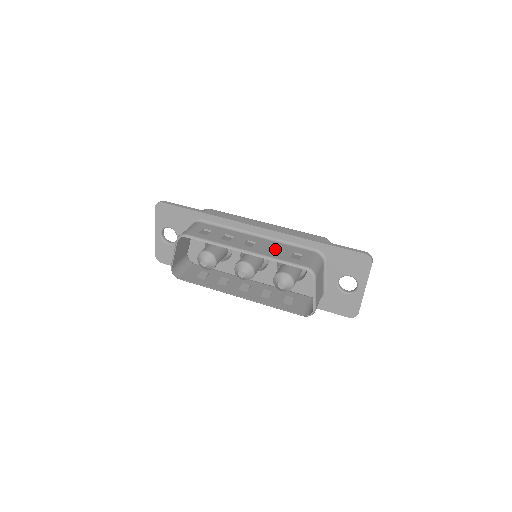
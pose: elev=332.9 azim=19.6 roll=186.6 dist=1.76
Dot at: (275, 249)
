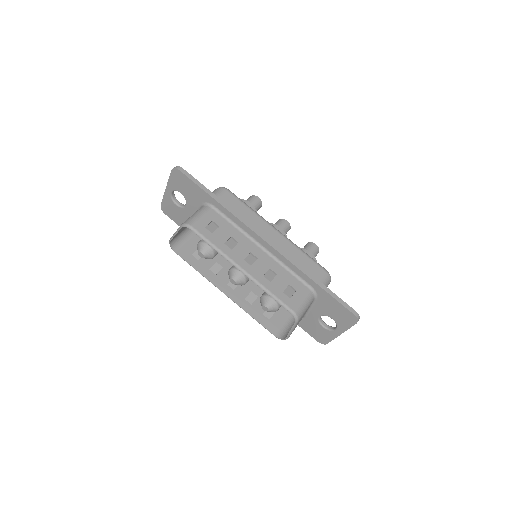
Dot at: (273, 273)
